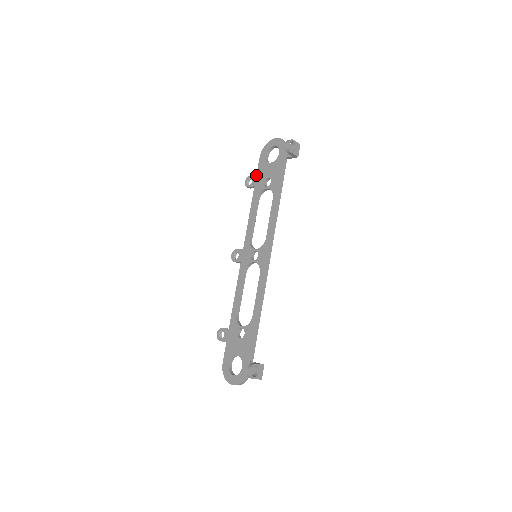
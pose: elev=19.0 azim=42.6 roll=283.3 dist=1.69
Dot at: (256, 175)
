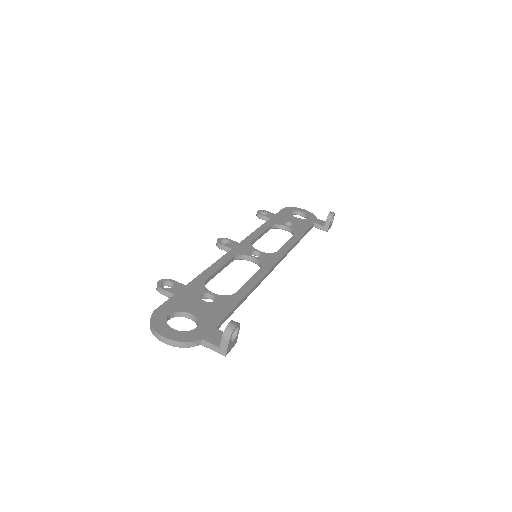
Dot at: (275, 214)
